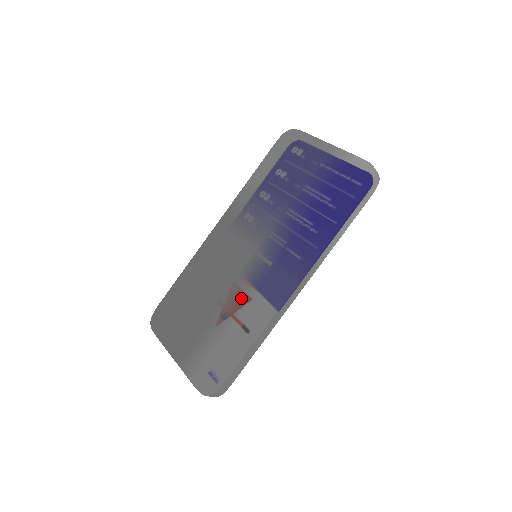
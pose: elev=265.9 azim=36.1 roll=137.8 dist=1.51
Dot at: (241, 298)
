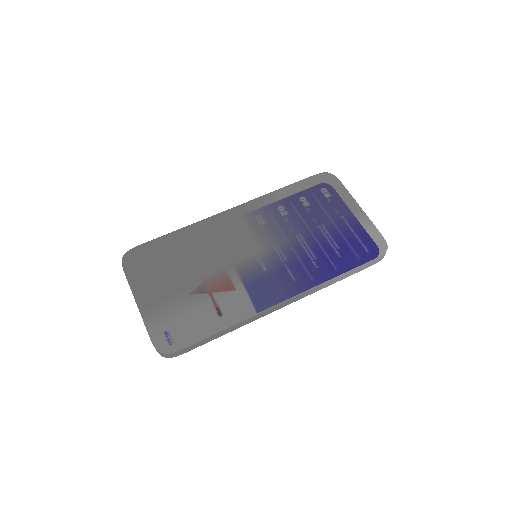
Dot at: (231, 284)
